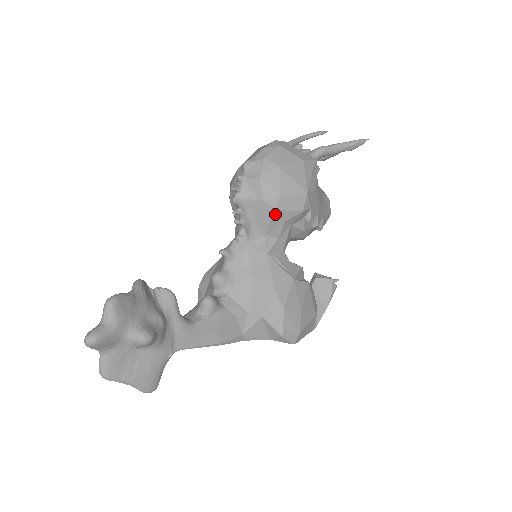
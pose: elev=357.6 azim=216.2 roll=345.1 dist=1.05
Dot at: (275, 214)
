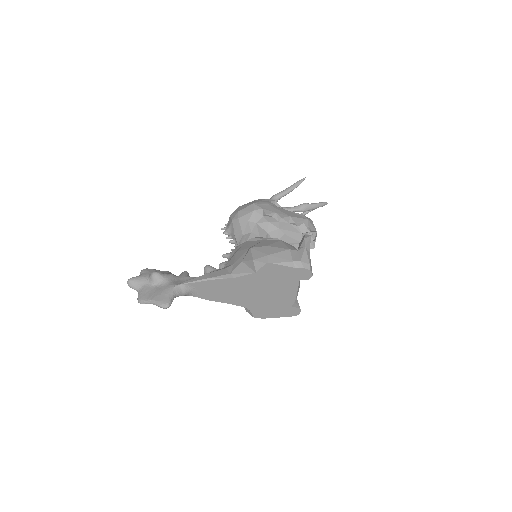
Dot at: (240, 221)
